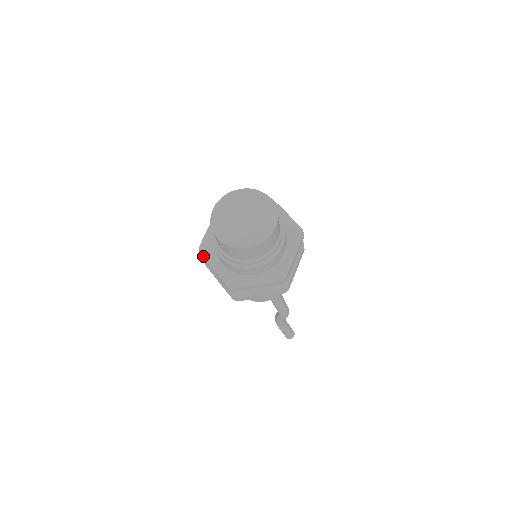
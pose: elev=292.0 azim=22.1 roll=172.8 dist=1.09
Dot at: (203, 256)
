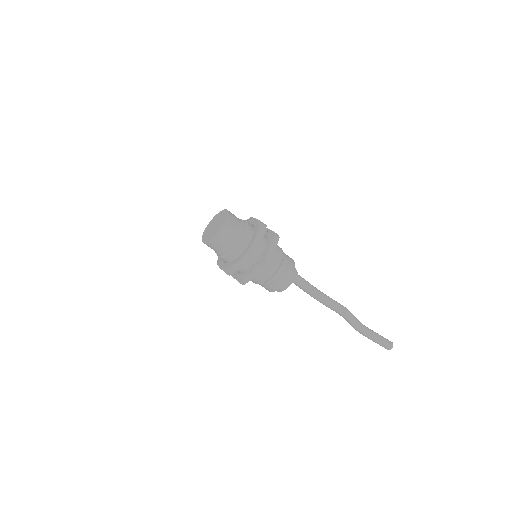
Dot at: (217, 264)
